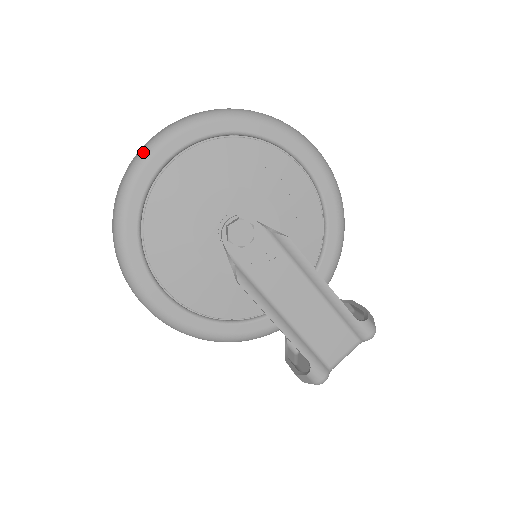
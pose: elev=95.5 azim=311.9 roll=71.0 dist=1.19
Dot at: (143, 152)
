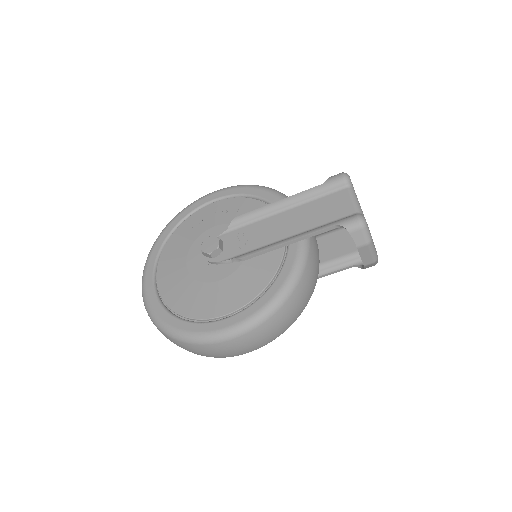
Dot at: (142, 295)
